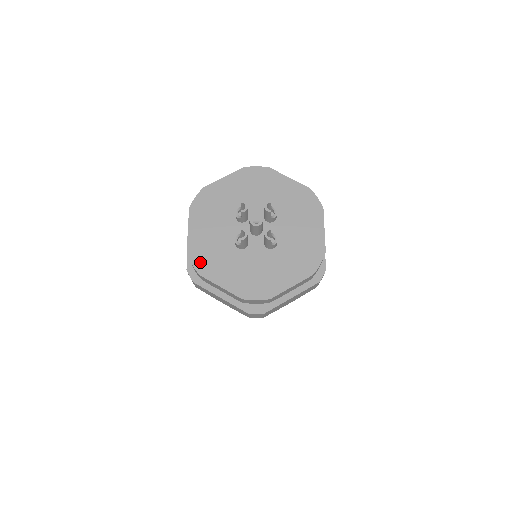
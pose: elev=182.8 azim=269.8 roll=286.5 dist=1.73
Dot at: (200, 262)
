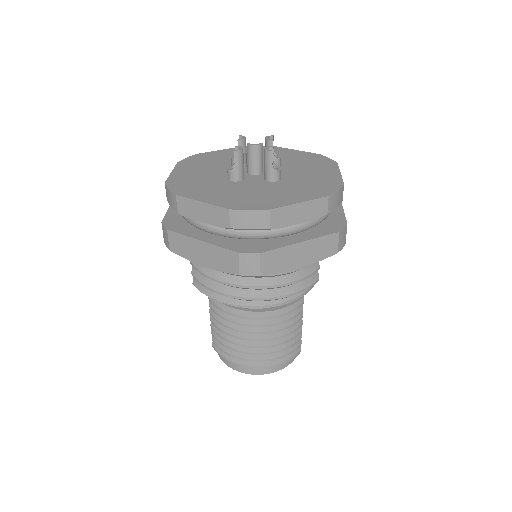
Dot at: (180, 188)
